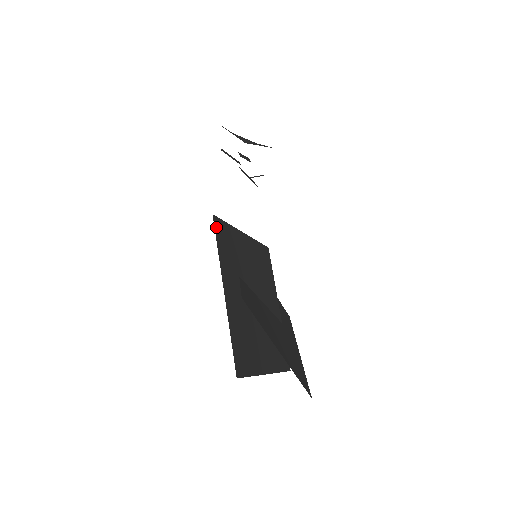
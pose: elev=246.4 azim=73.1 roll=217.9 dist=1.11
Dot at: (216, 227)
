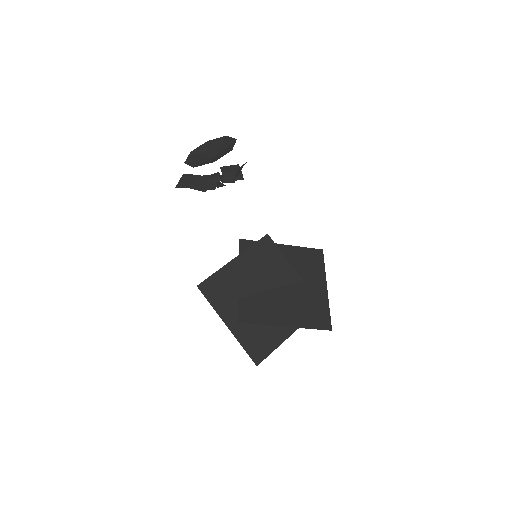
Dot at: (203, 291)
